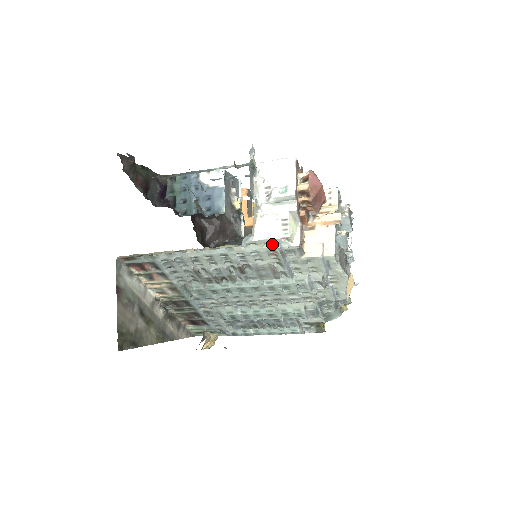
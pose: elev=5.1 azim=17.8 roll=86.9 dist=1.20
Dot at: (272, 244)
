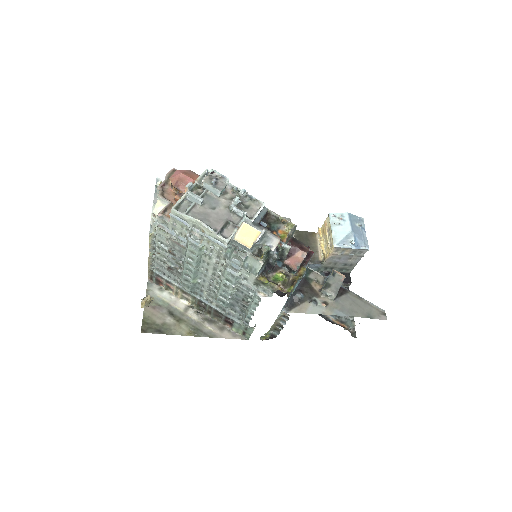
Dot at: (156, 224)
